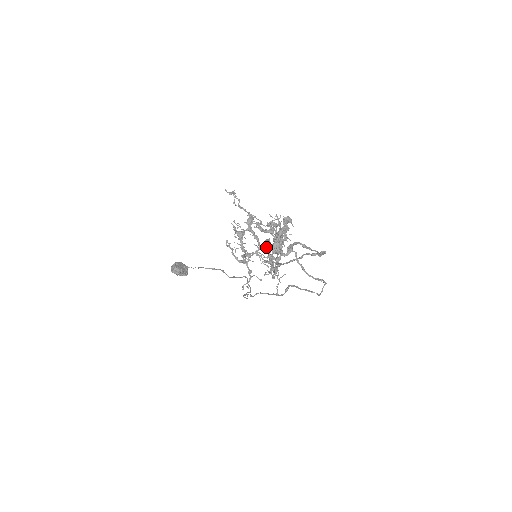
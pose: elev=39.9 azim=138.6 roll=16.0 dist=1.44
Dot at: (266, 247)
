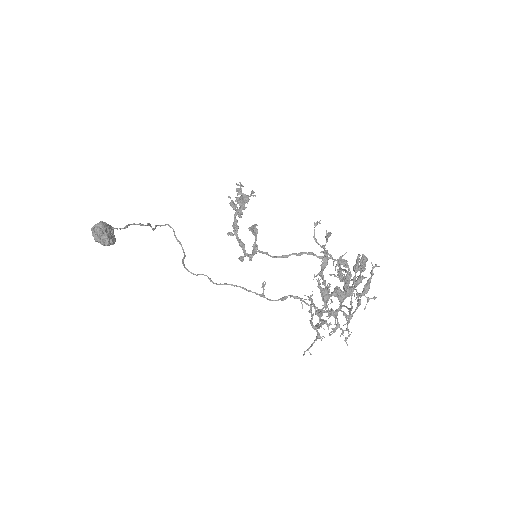
Dot at: (333, 295)
